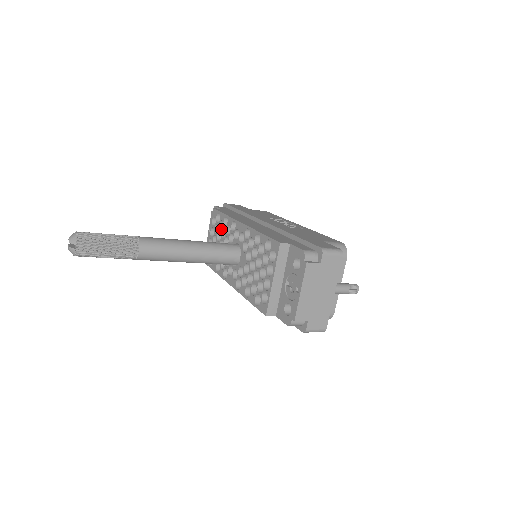
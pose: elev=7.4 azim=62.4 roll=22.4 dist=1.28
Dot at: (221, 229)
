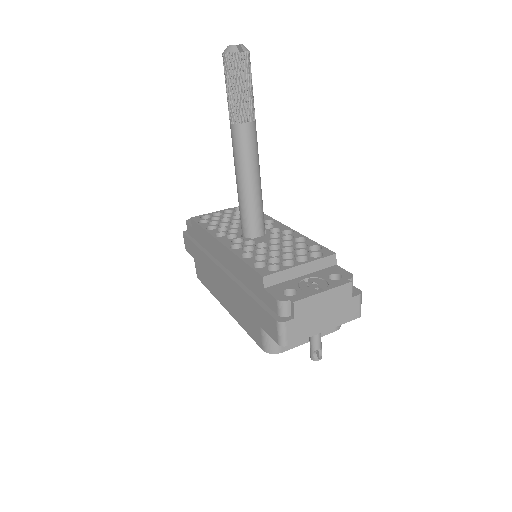
Dot at: occluded
